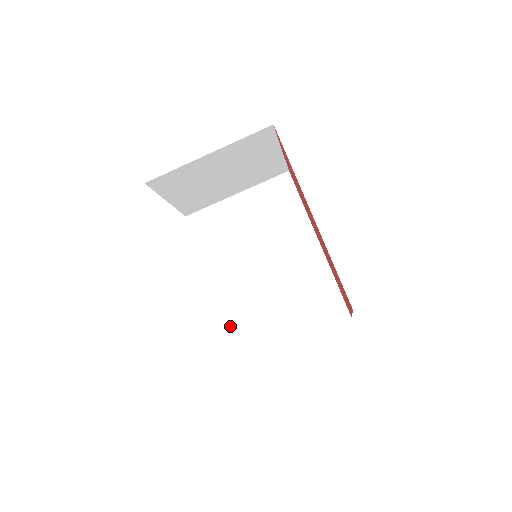
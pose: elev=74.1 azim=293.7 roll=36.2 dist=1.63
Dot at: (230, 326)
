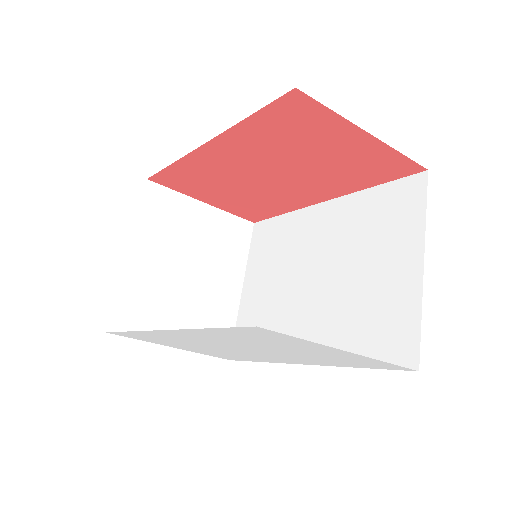
Dot at: occluded
